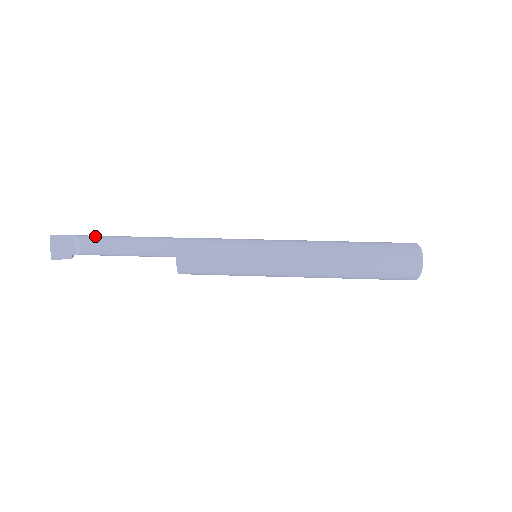
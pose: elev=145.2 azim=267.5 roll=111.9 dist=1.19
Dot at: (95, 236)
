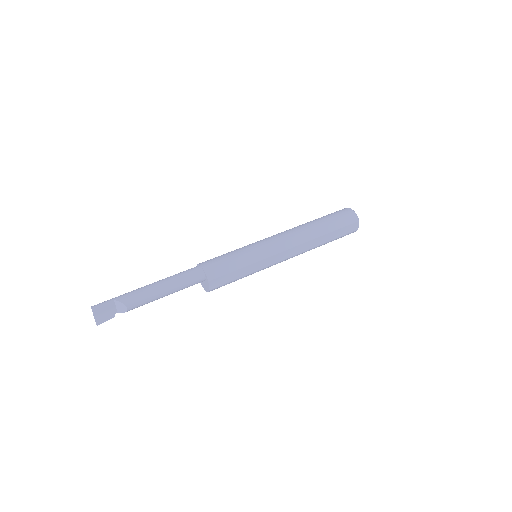
Dot at: (134, 294)
